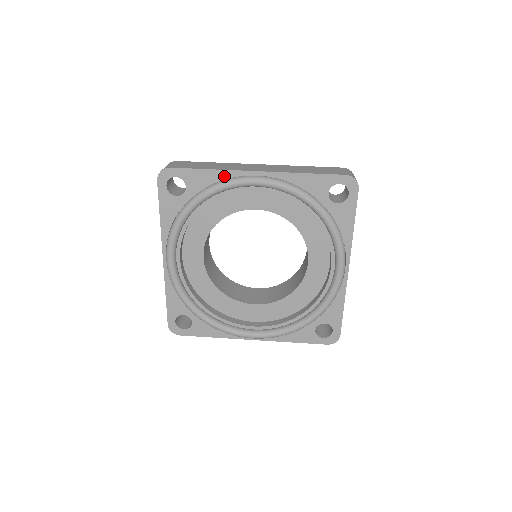
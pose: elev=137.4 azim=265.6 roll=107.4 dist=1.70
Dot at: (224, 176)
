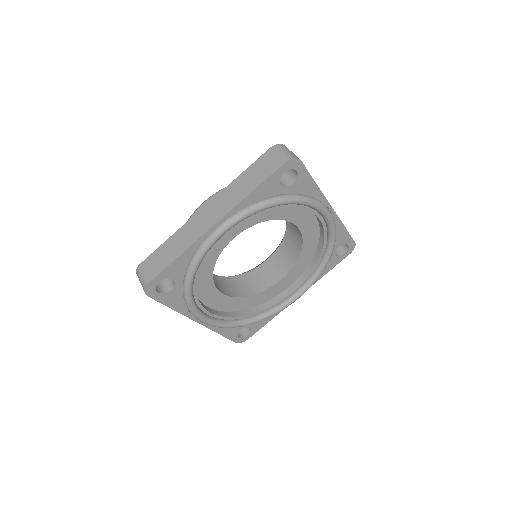
Dot at: (194, 249)
